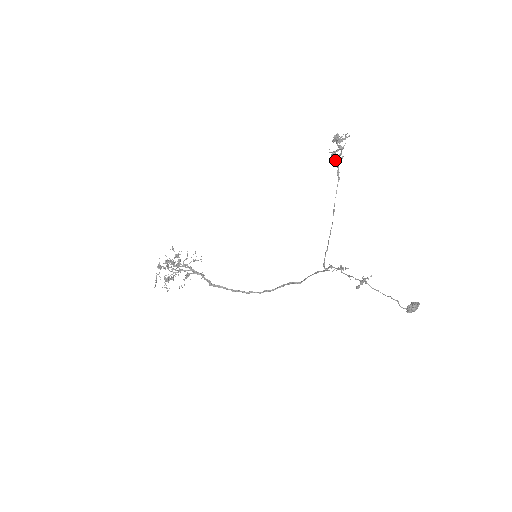
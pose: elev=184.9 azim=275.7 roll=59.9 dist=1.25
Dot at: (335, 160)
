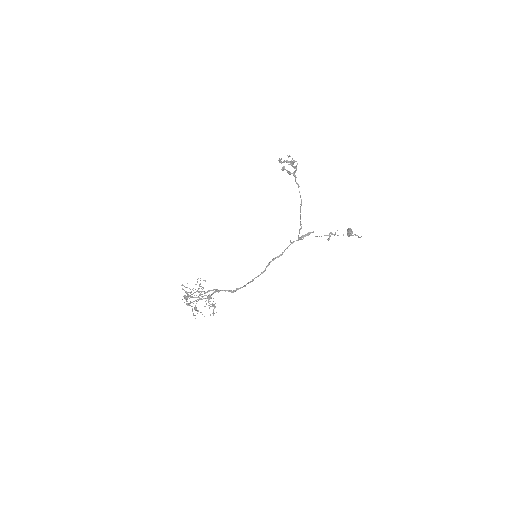
Dot at: occluded
